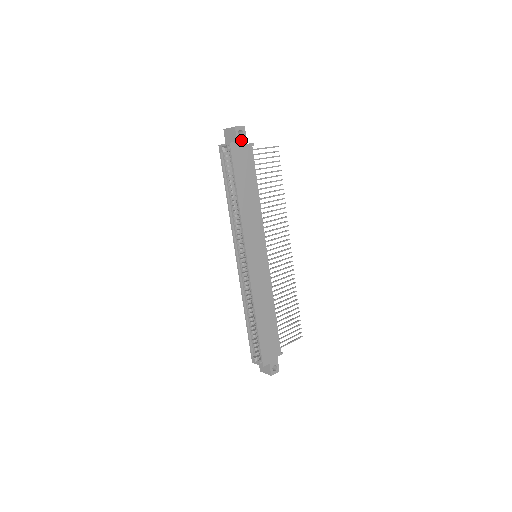
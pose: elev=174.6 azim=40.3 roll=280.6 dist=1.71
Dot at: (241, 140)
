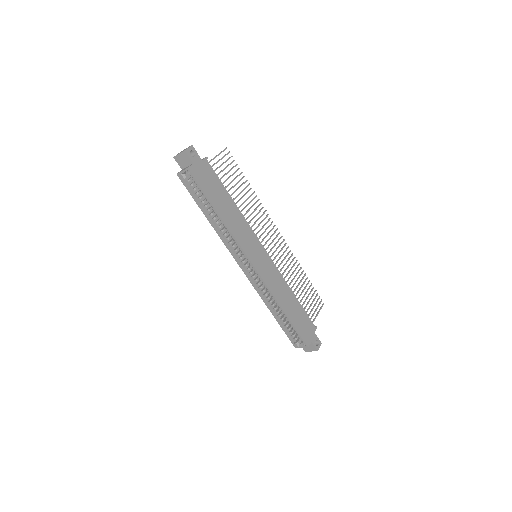
Dot at: (196, 160)
